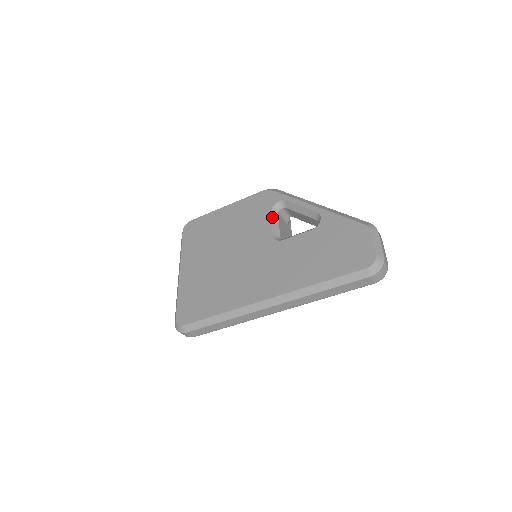
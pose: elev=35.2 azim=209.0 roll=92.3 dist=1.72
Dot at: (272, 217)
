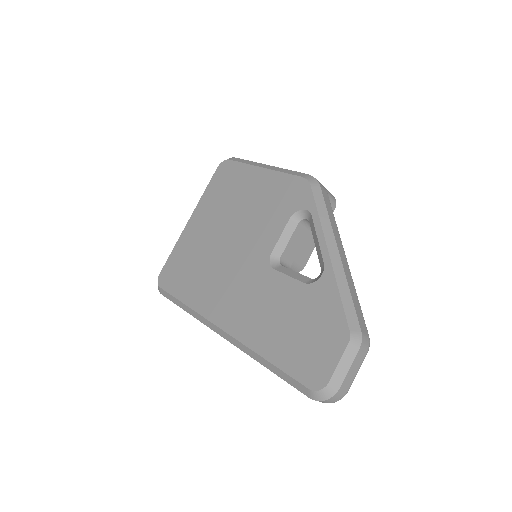
Dot at: (287, 226)
